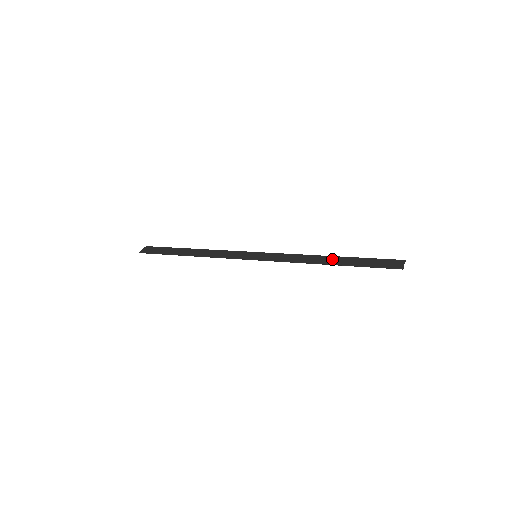
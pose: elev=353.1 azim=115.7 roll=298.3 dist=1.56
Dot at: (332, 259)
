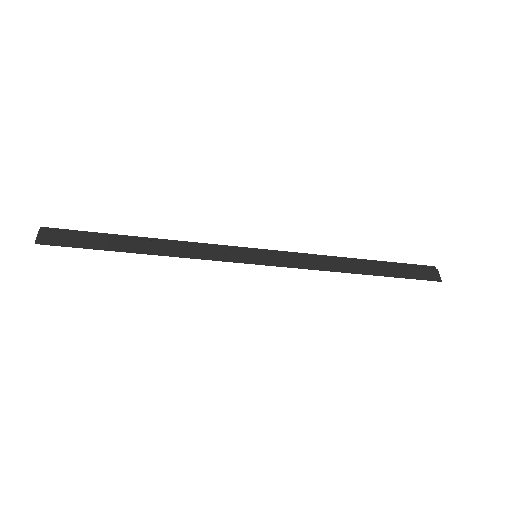
Dot at: (362, 265)
